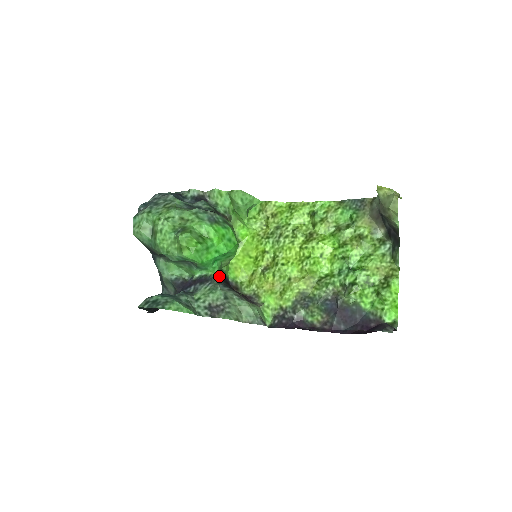
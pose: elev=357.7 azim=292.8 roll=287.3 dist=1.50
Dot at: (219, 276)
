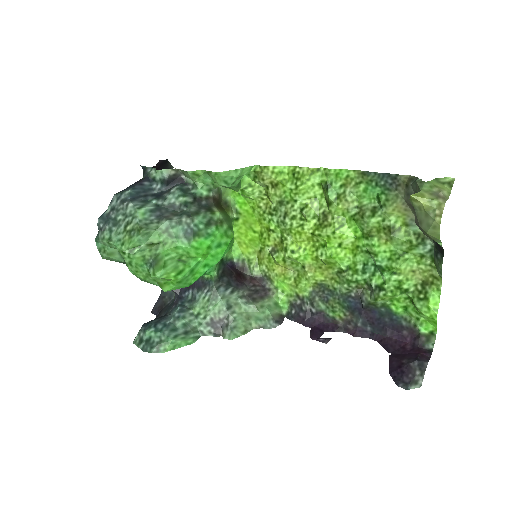
Dot at: (218, 276)
